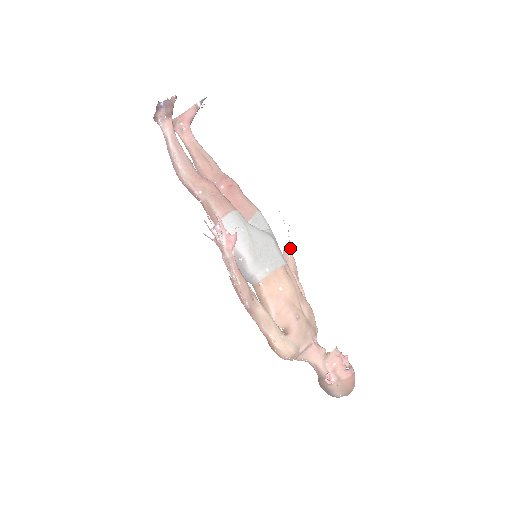
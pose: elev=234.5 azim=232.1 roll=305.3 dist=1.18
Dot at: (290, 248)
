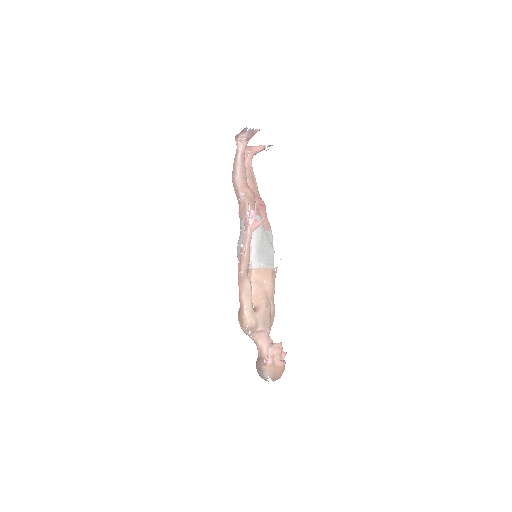
Dot at: (276, 271)
